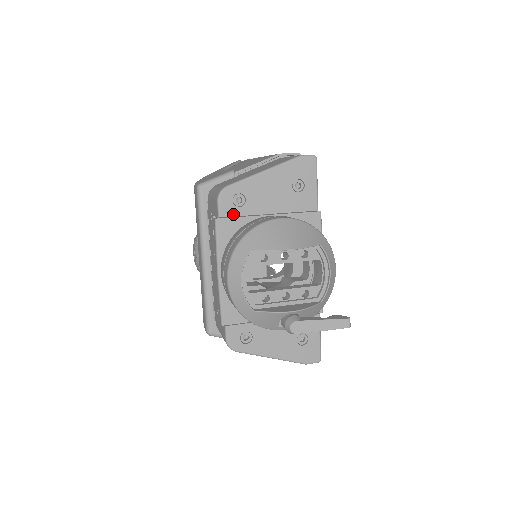
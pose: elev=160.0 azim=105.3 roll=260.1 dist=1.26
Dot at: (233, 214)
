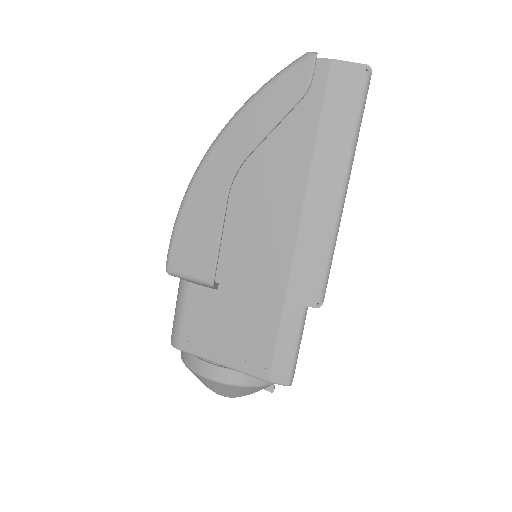
Dot at: occluded
